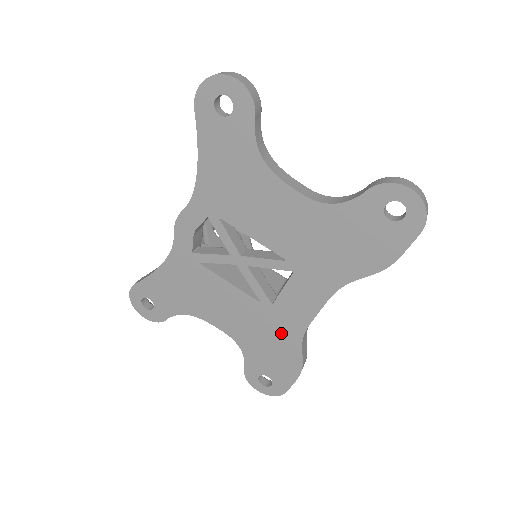
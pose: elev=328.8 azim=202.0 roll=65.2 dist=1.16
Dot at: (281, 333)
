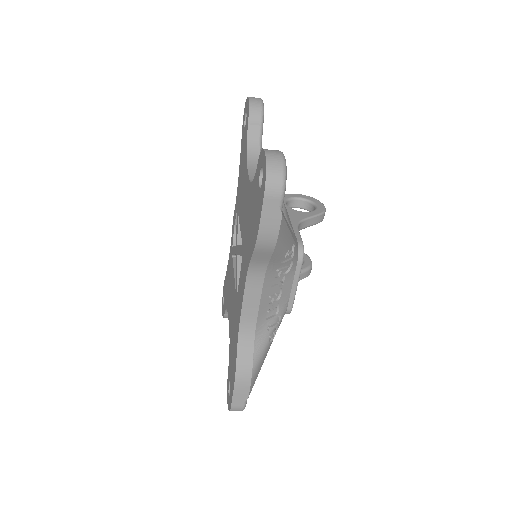
Dot at: (236, 328)
